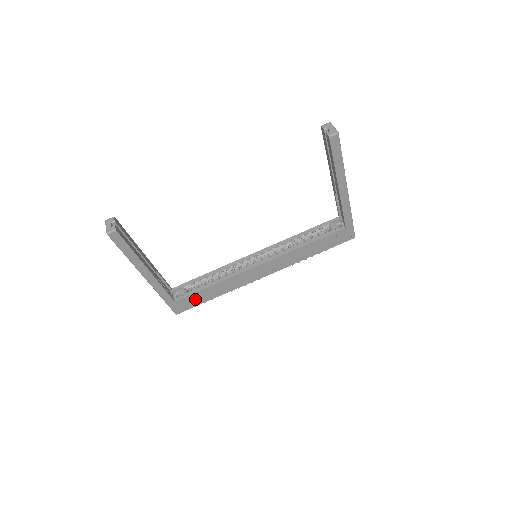
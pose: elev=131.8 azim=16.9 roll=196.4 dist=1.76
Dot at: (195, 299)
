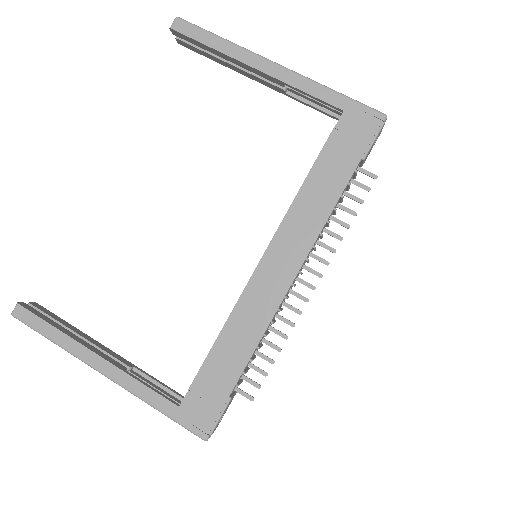
Dot at: (211, 387)
